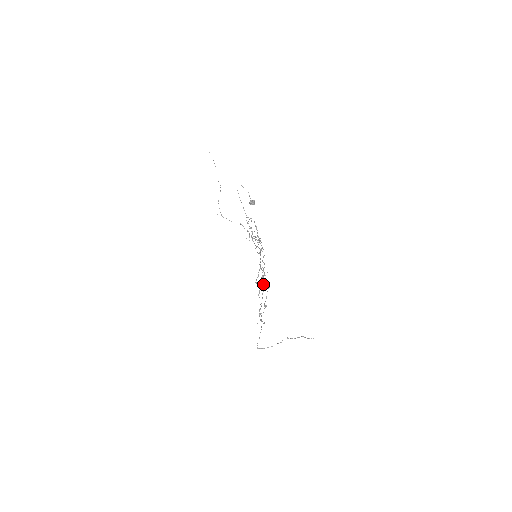
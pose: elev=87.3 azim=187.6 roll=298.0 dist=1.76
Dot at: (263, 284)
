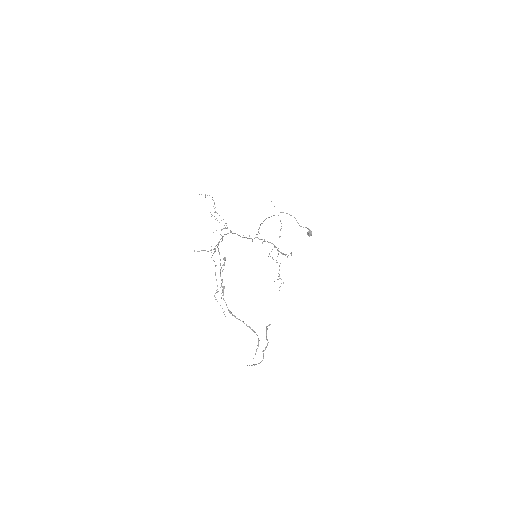
Dot at: occluded
